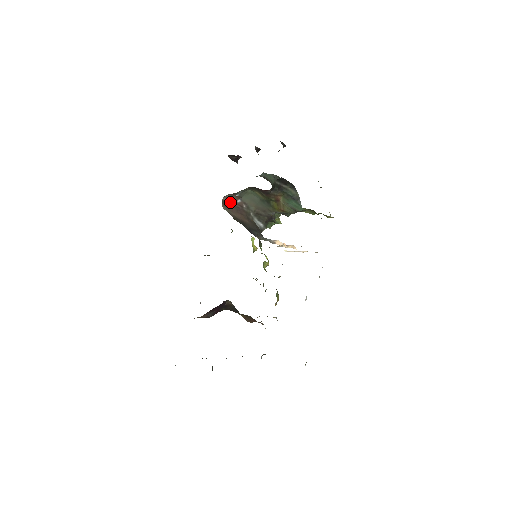
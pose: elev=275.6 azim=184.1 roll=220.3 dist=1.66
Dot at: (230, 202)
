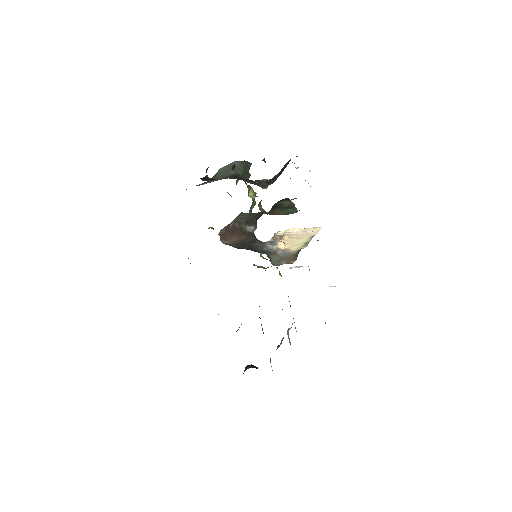
Dot at: (225, 231)
